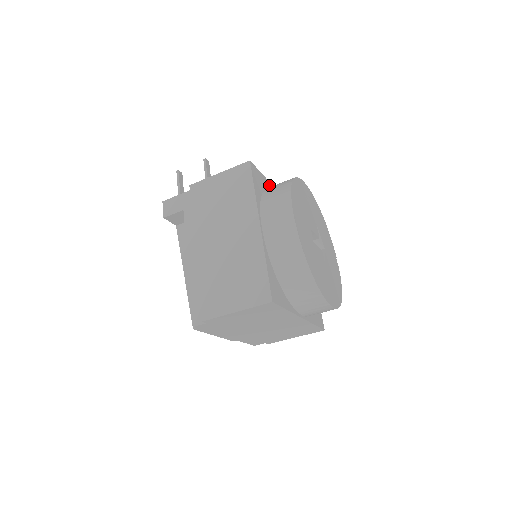
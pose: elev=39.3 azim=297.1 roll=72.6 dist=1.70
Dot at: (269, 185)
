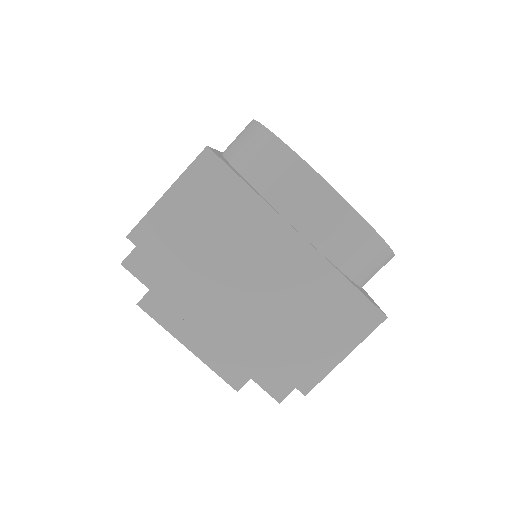
Dot at: occluded
